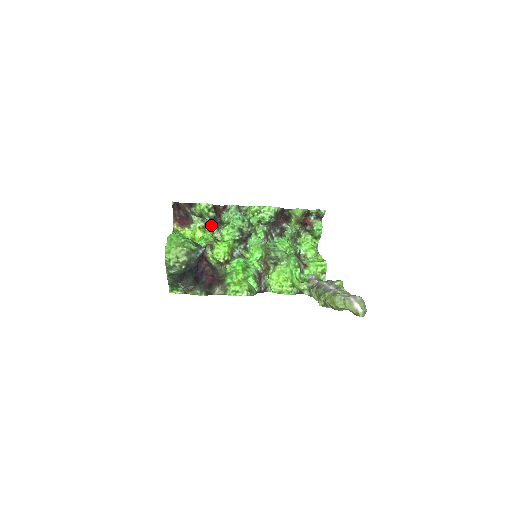
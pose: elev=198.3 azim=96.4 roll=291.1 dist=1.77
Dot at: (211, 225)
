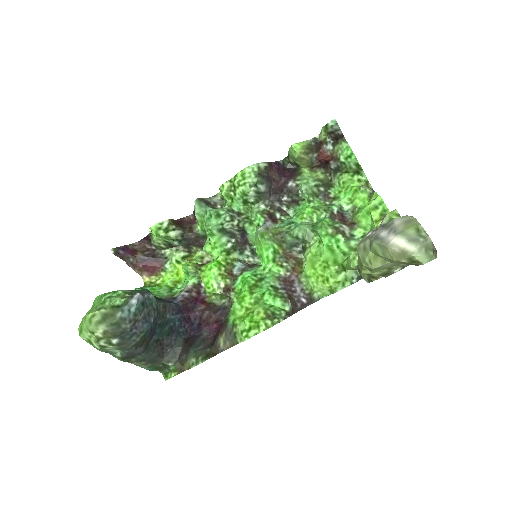
Dot at: (197, 249)
